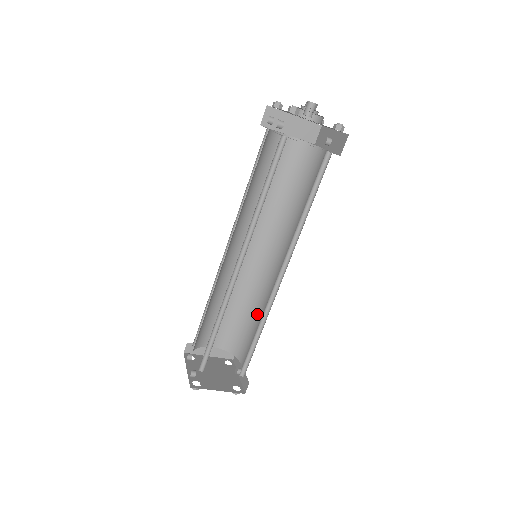
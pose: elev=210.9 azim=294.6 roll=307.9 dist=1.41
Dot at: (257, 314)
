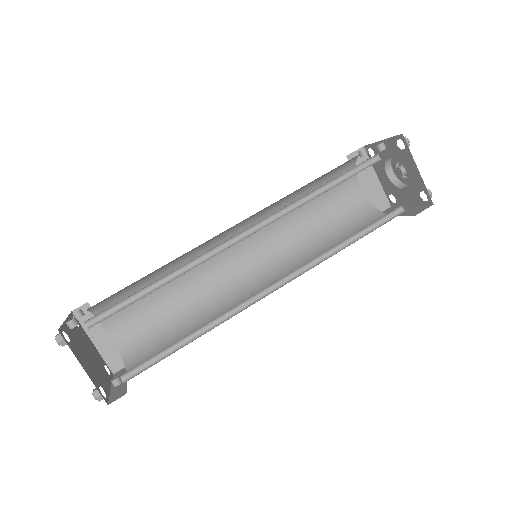
Dot at: (197, 328)
